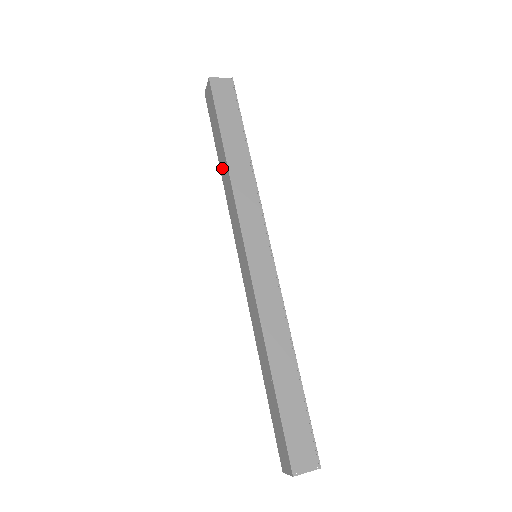
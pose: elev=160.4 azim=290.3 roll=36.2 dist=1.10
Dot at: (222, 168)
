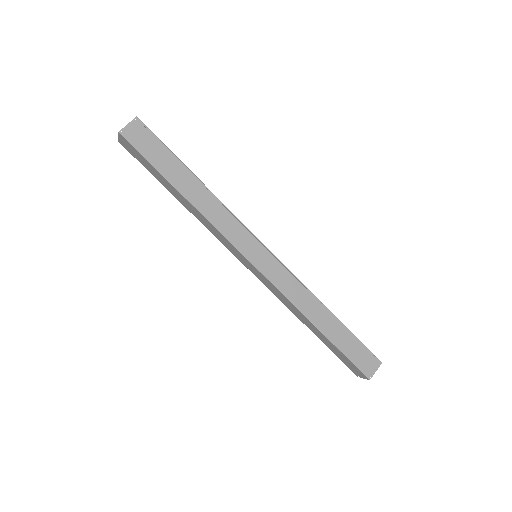
Dot at: (183, 203)
